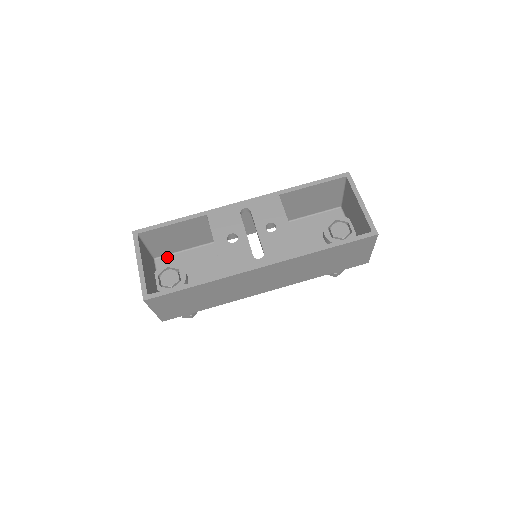
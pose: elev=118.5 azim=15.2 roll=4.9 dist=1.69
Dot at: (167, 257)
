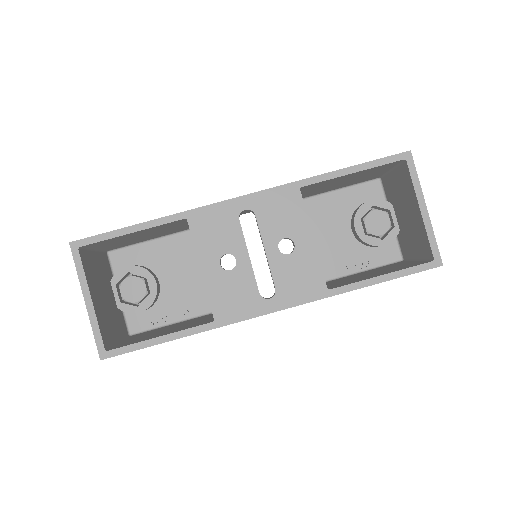
Dot at: (126, 250)
